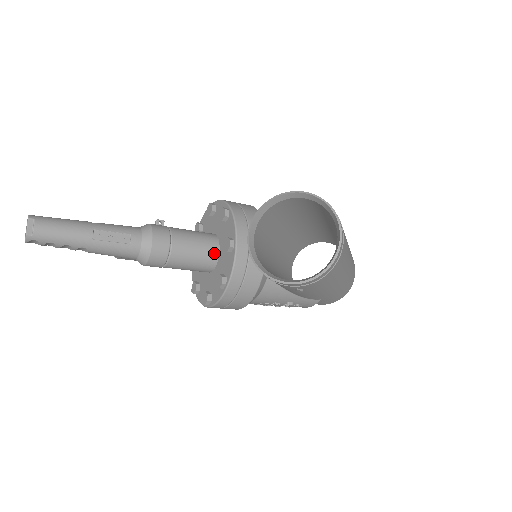
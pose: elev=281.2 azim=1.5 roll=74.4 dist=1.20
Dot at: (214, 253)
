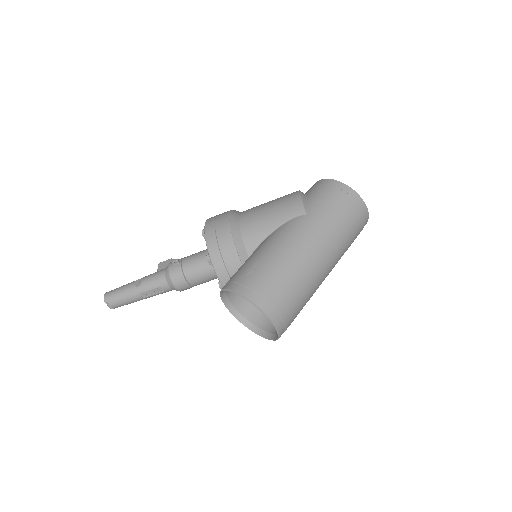
Dot at: occluded
